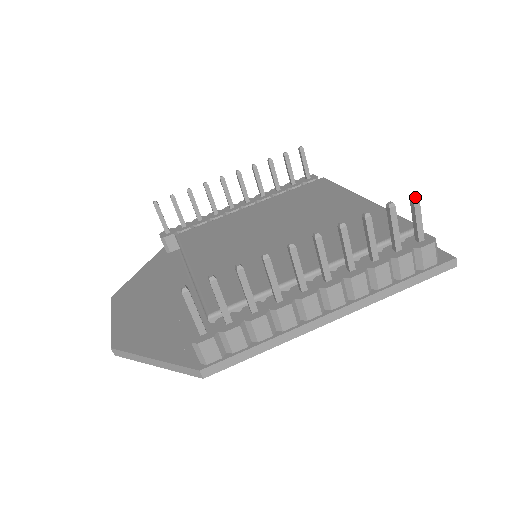
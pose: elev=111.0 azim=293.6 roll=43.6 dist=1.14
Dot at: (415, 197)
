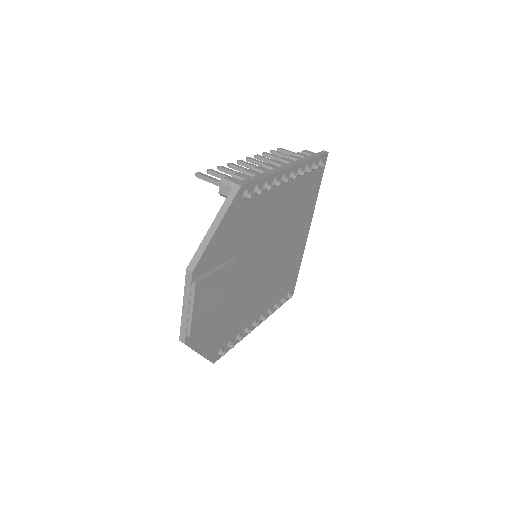
Dot at: (279, 148)
